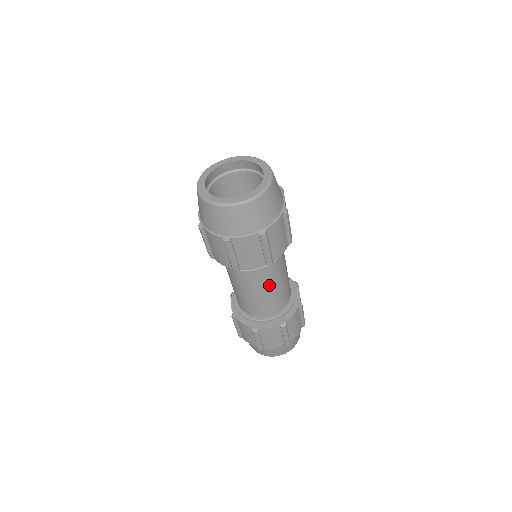
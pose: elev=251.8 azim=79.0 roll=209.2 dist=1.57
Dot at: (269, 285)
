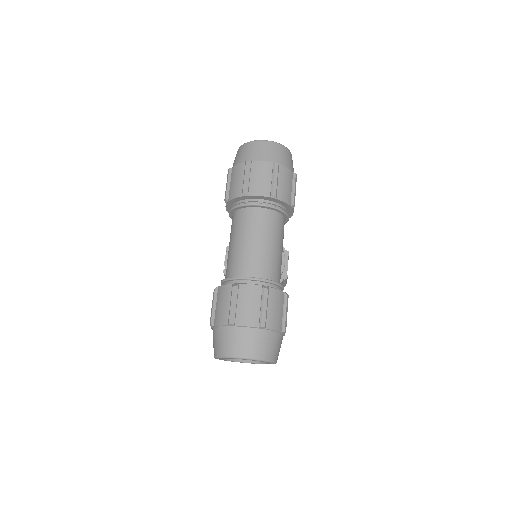
Dot at: (265, 235)
